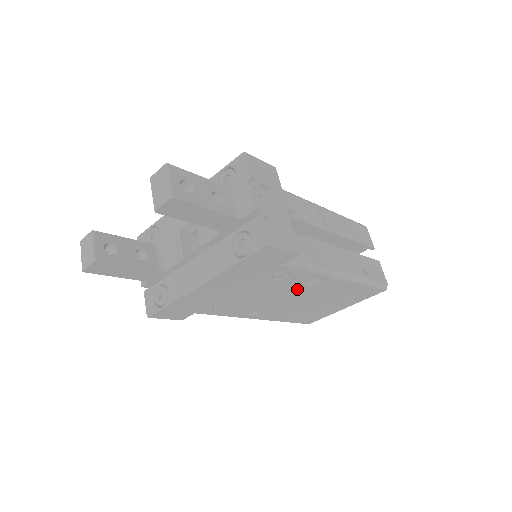
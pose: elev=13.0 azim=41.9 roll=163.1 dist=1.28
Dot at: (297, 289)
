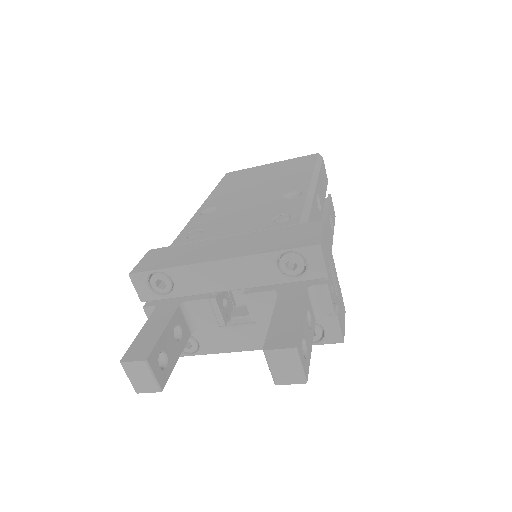
Dot at: occluded
